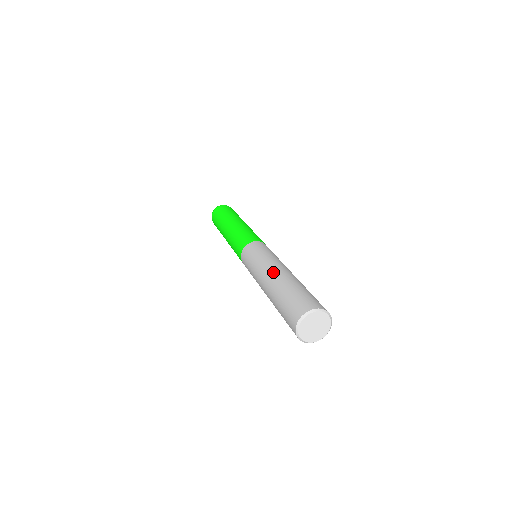
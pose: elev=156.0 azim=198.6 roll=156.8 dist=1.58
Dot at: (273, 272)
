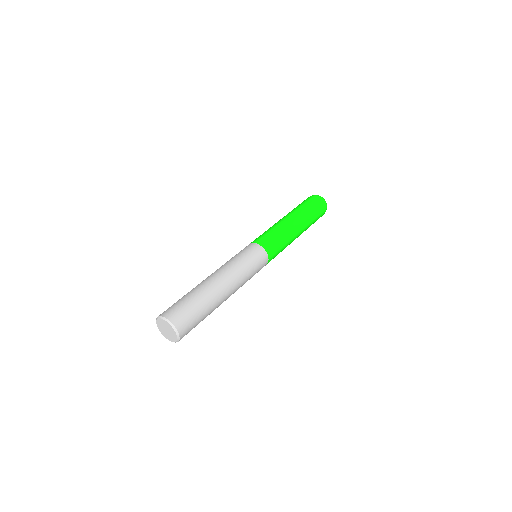
Dot at: occluded
